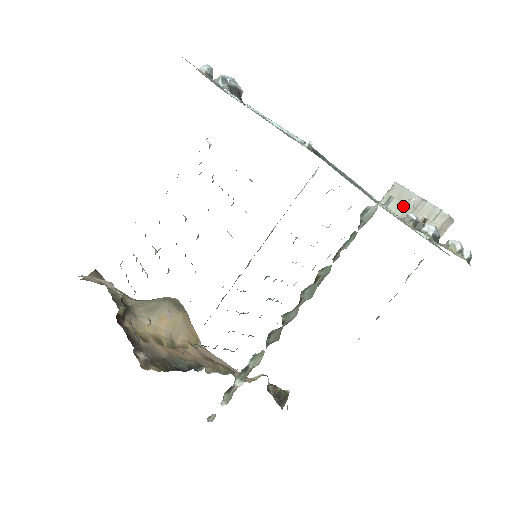
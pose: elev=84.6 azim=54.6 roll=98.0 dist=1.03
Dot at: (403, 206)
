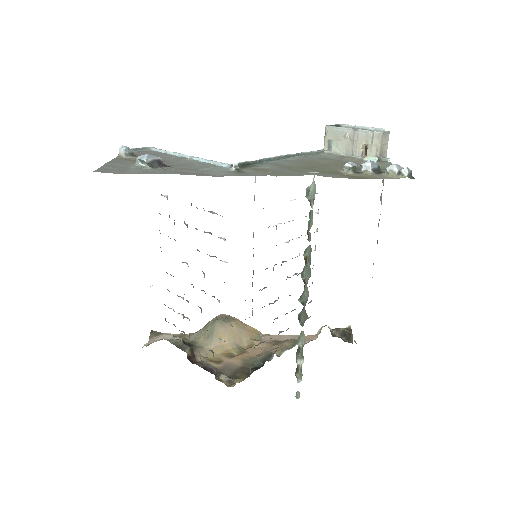
Dot at: (343, 144)
